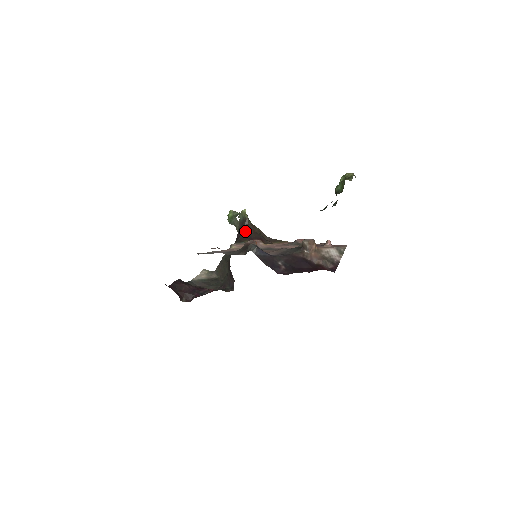
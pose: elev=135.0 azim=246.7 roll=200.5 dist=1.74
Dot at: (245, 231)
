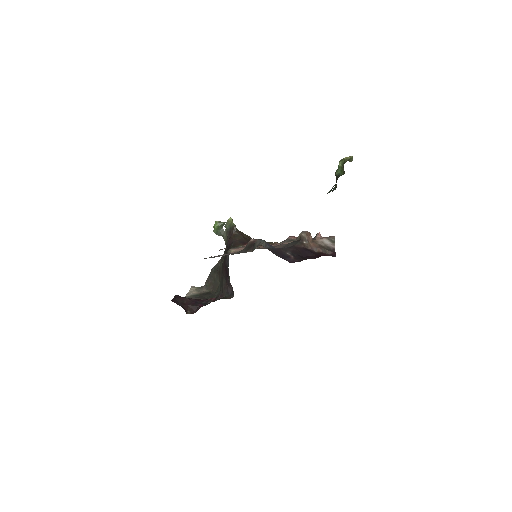
Dot at: (235, 238)
